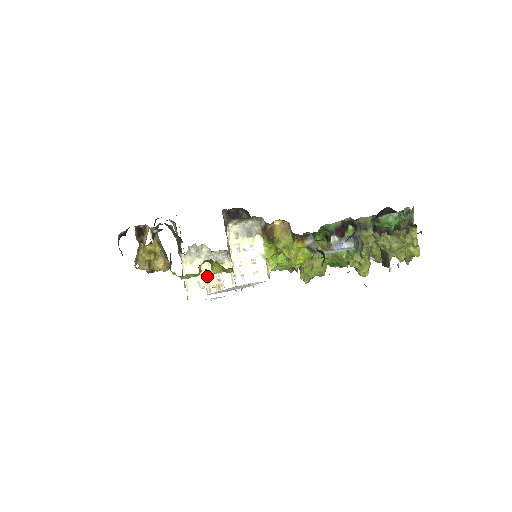
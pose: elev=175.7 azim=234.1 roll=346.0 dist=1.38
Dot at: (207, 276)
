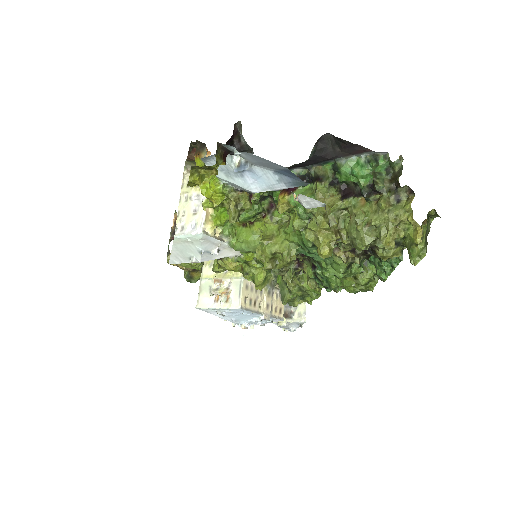
Dot at: (217, 281)
